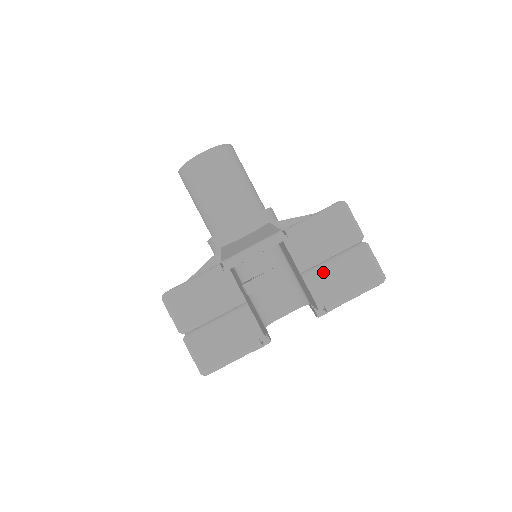
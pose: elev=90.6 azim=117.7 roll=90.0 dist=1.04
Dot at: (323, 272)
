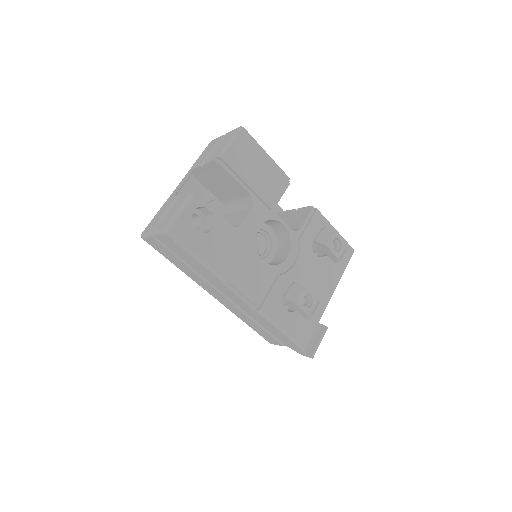
Dot at: (211, 155)
